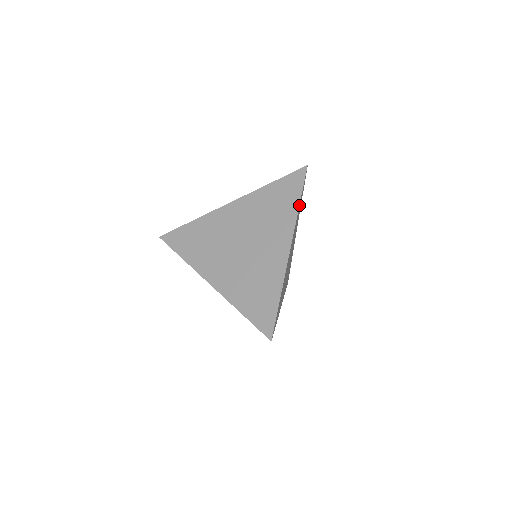
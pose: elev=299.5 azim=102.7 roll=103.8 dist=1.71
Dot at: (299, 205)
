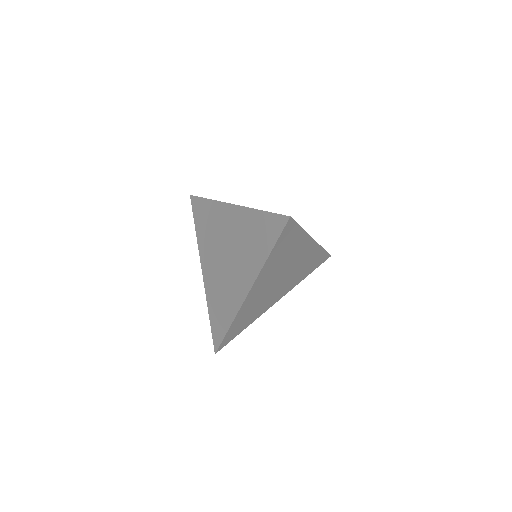
Dot at: (269, 256)
